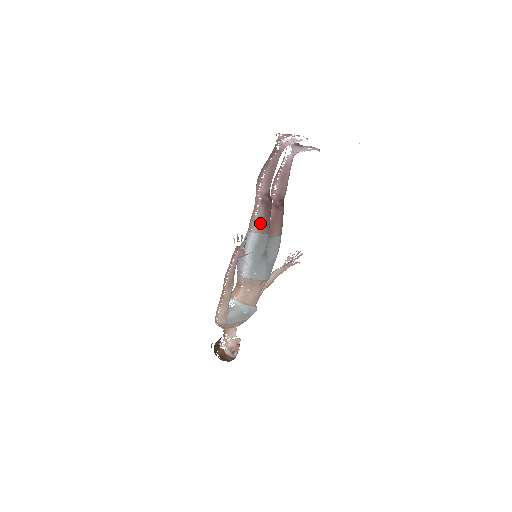
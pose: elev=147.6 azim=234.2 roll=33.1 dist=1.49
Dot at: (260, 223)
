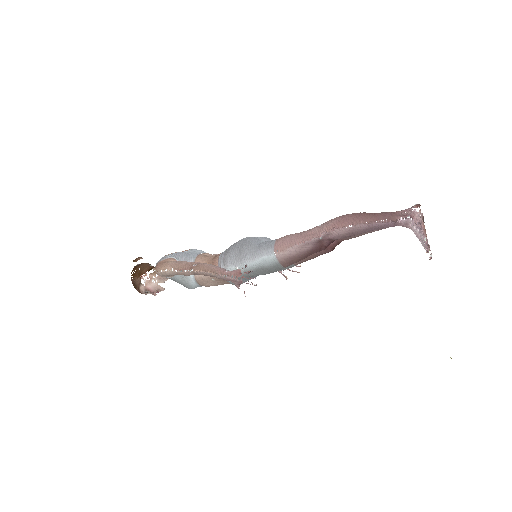
Dot at: (291, 255)
